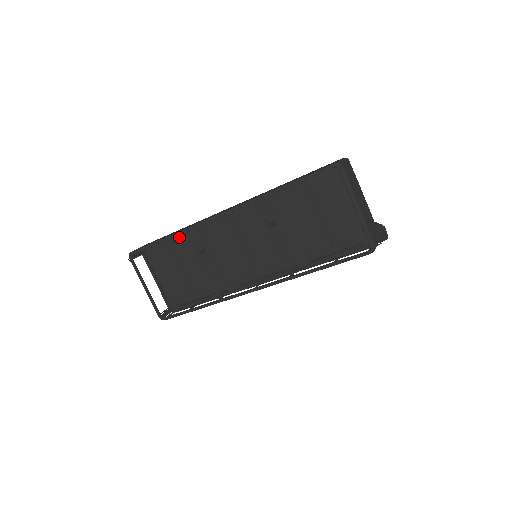
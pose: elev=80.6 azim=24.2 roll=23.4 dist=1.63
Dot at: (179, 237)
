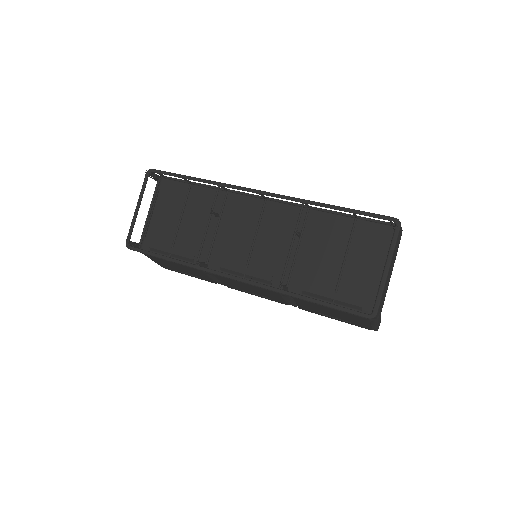
Dot at: (204, 190)
